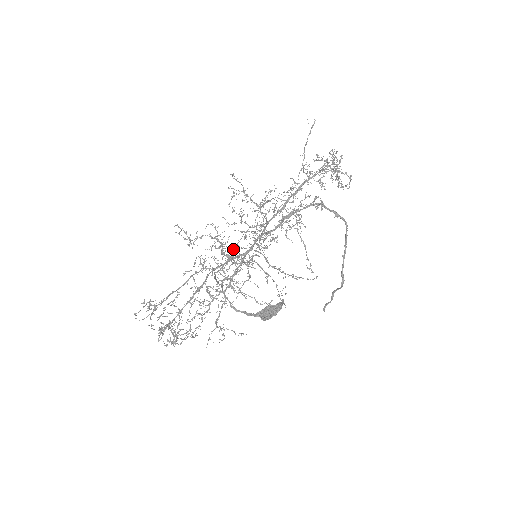
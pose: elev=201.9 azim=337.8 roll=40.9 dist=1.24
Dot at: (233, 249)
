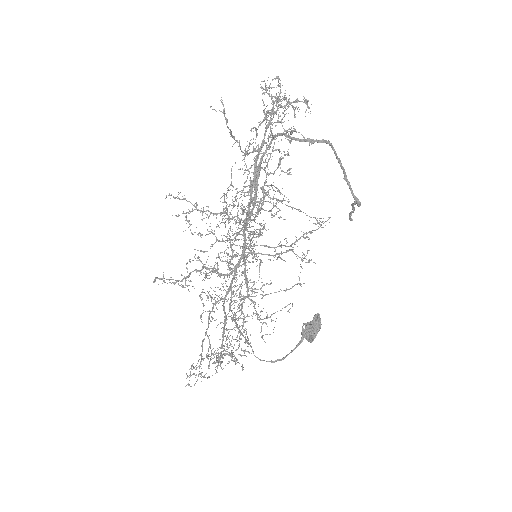
Dot at: (229, 268)
